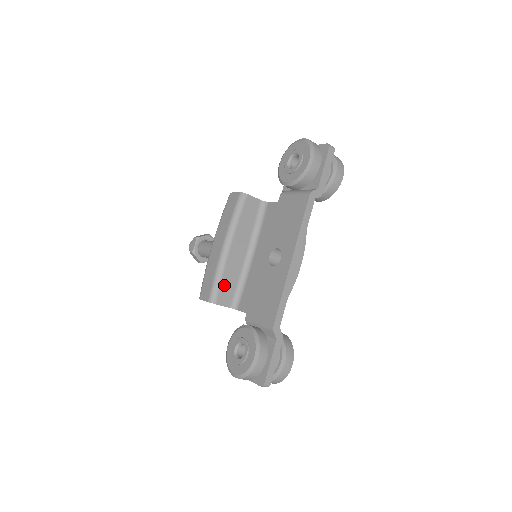
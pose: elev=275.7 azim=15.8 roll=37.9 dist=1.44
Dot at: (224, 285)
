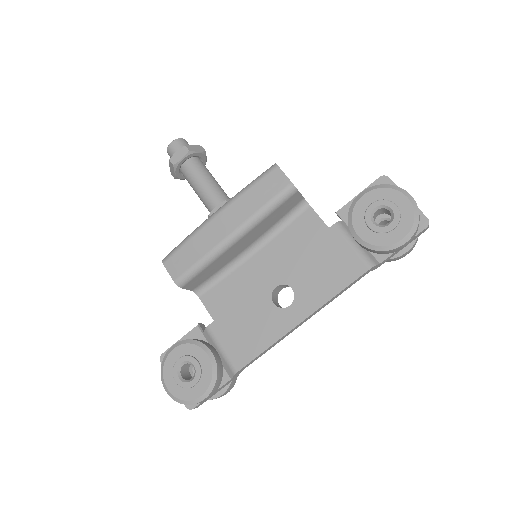
Dot at: (203, 273)
